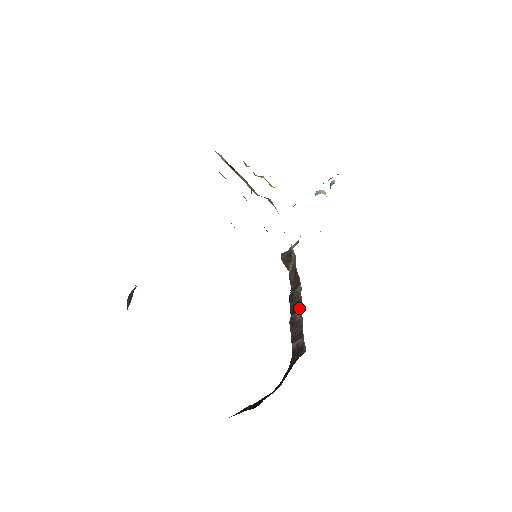
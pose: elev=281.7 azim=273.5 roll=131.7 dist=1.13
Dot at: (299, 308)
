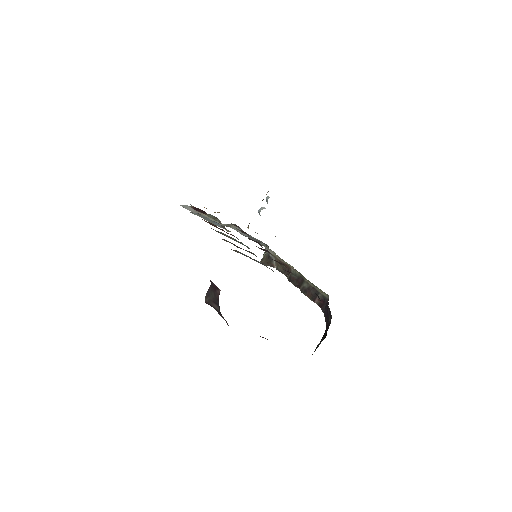
Dot at: (302, 281)
